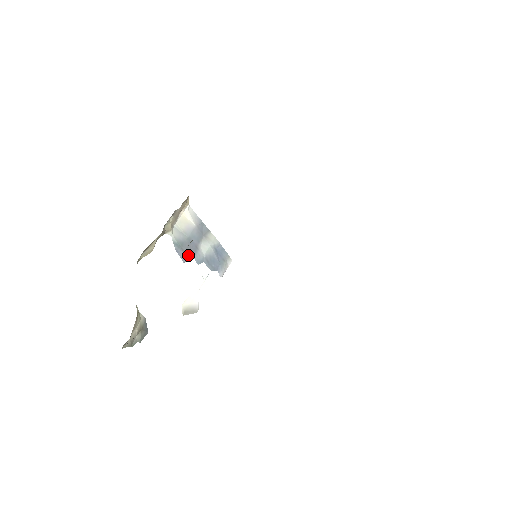
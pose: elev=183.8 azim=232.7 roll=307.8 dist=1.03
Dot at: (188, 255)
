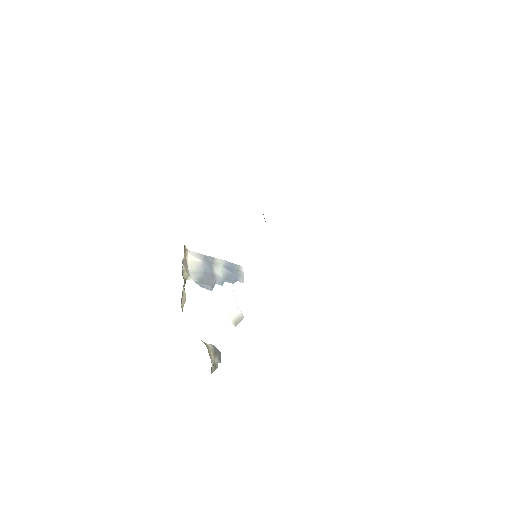
Dot at: (211, 284)
